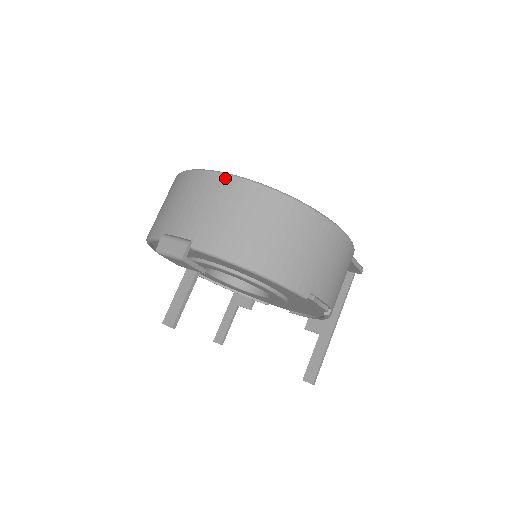
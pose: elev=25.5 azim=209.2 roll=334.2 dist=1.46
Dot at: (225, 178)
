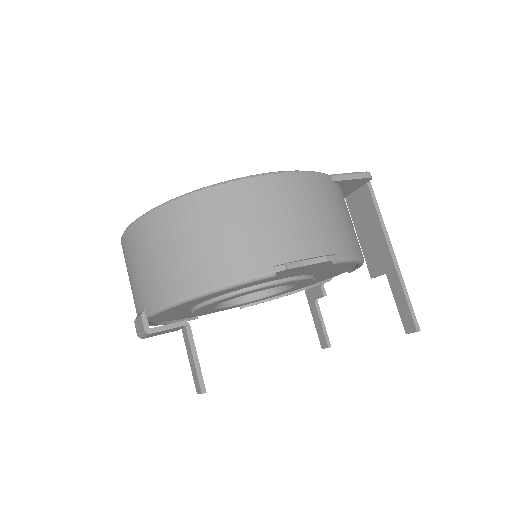
Dot at: (129, 232)
